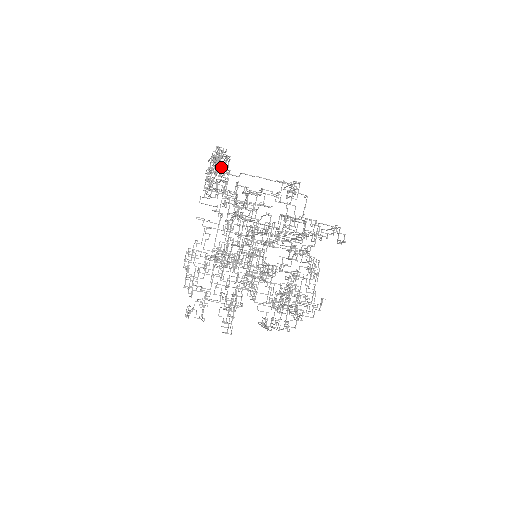
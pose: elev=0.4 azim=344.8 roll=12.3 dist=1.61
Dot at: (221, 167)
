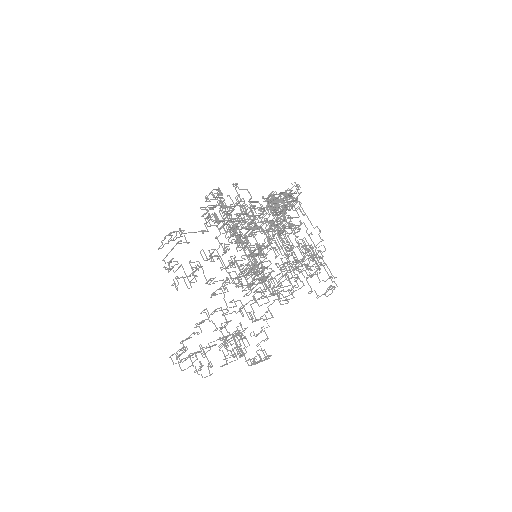
Dot at: occluded
